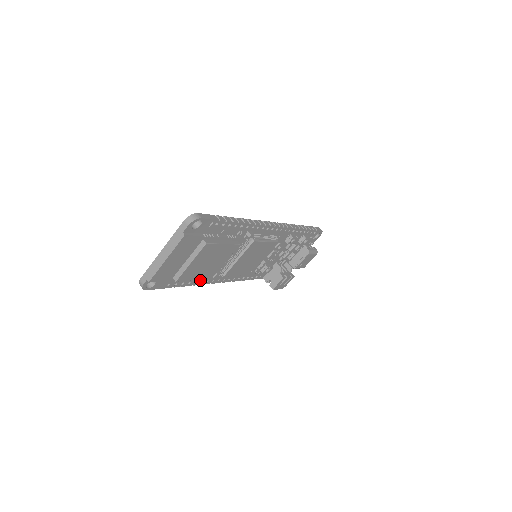
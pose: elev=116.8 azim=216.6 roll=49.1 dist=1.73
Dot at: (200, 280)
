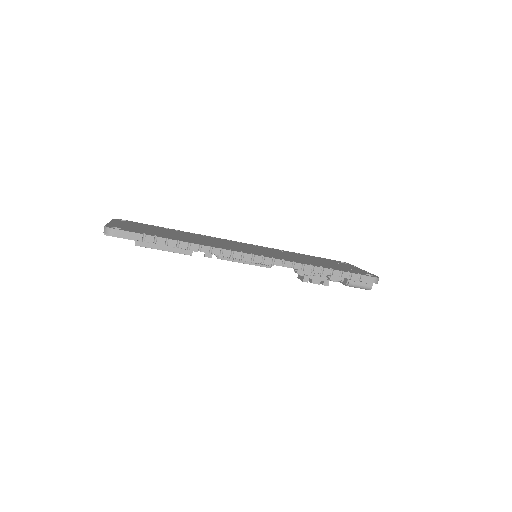
Dot at: occluded
